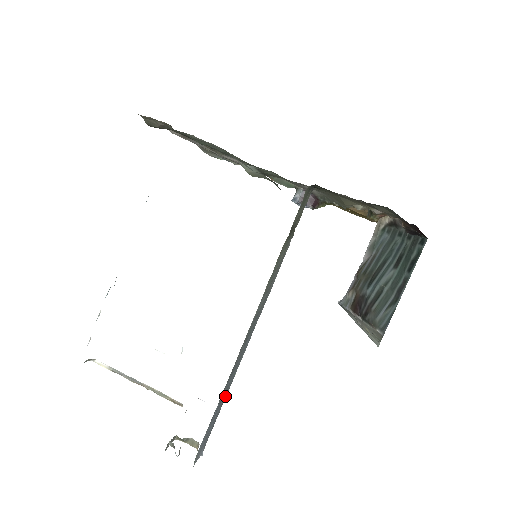
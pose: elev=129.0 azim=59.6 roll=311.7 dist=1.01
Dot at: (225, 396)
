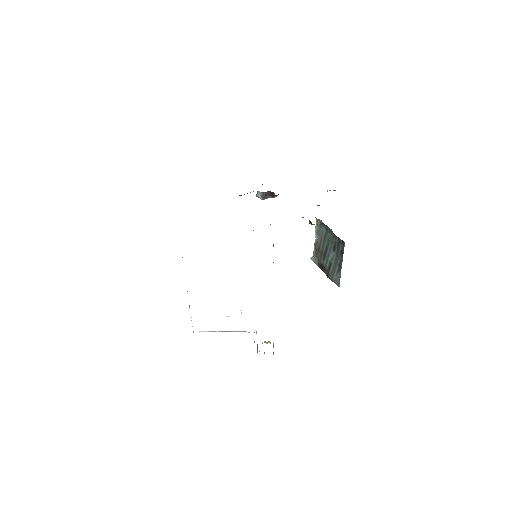
Dot at: occluded
